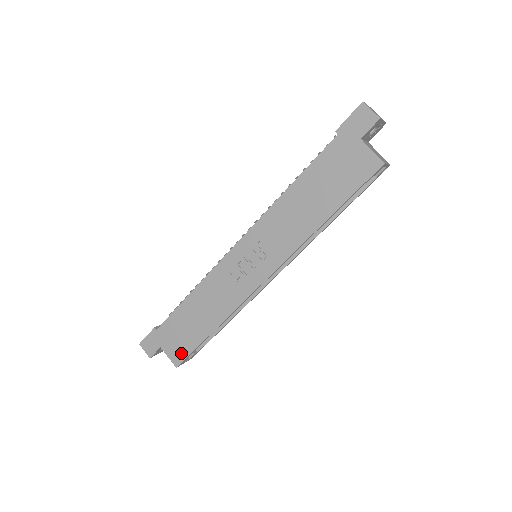
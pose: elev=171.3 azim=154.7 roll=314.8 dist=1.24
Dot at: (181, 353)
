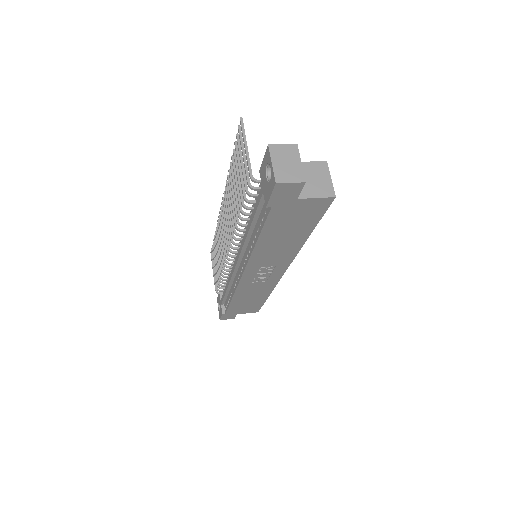
Dot at: (255, 309)
